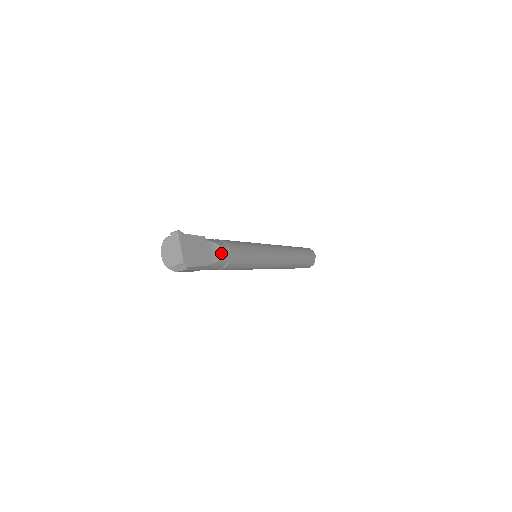
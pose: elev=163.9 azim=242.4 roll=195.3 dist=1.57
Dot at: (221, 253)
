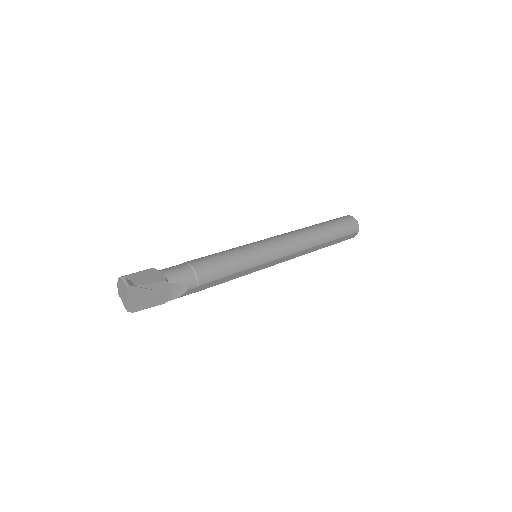
Dot at: (184, 291)
